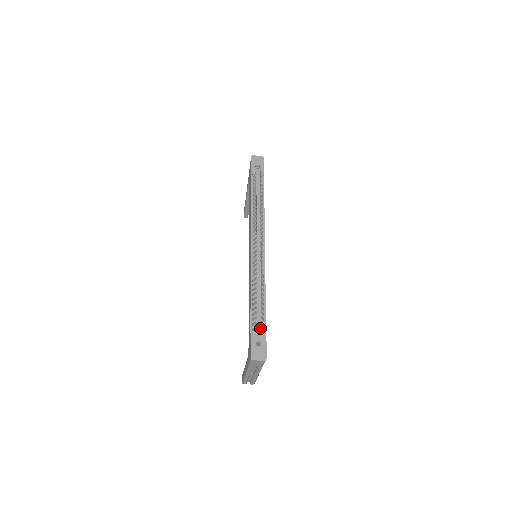
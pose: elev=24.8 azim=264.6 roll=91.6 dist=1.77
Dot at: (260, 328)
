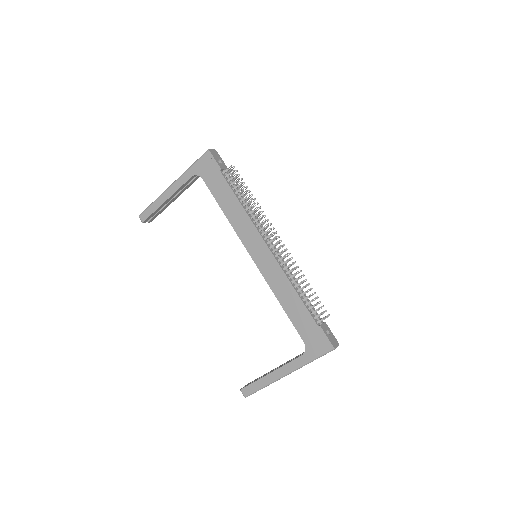
Dot at: (319, 319)
